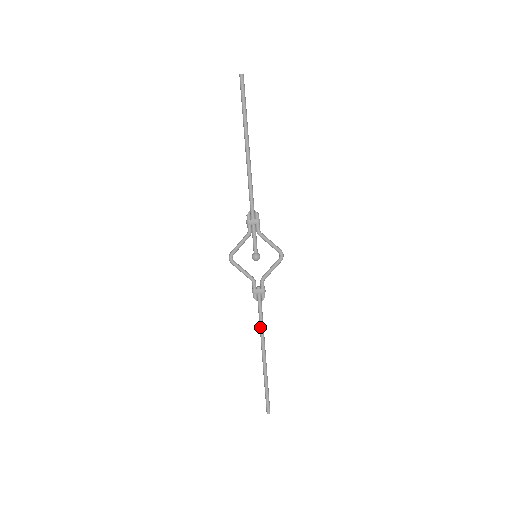
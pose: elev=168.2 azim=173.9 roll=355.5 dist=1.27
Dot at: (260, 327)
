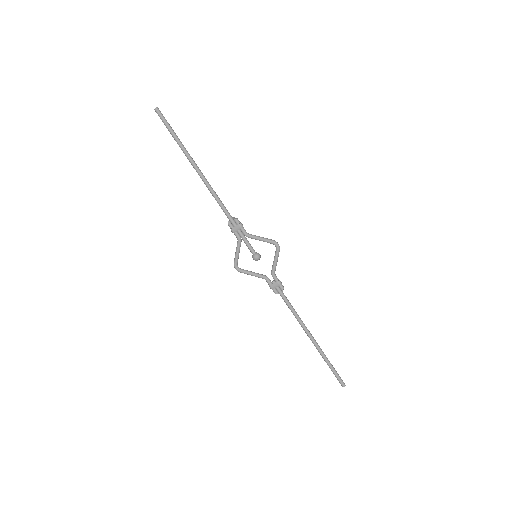
Dot at: (294, 315)
